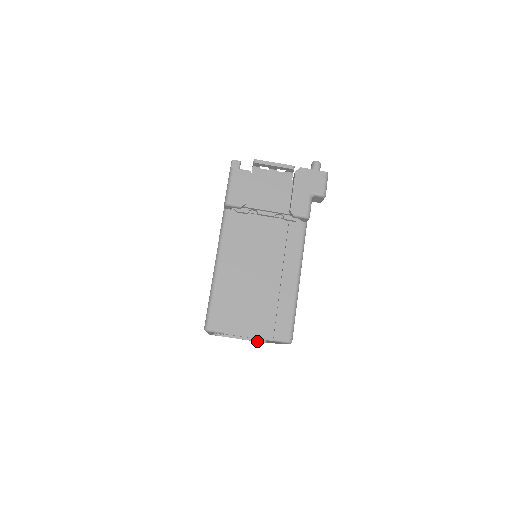
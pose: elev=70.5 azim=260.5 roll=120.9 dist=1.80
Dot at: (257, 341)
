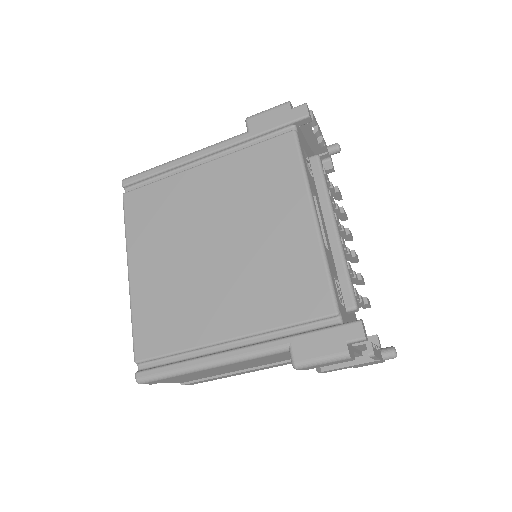
Dot at: occluded
